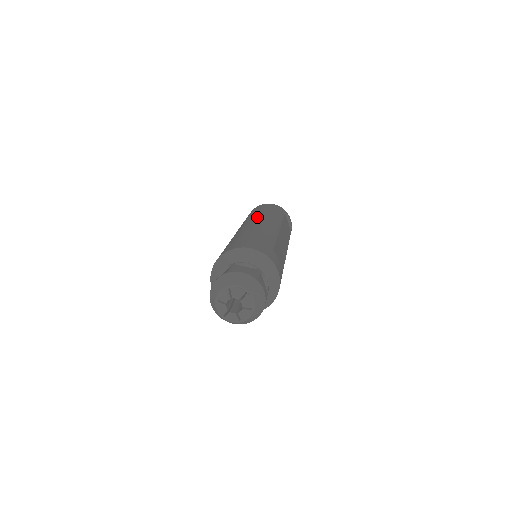
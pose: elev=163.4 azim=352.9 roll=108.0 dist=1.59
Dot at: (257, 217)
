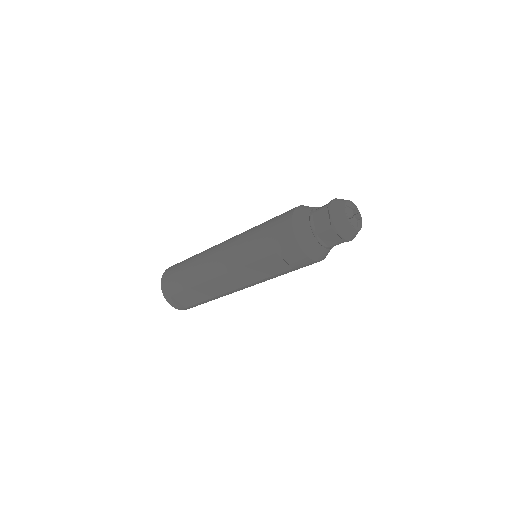
Dot at: (210, 250)
